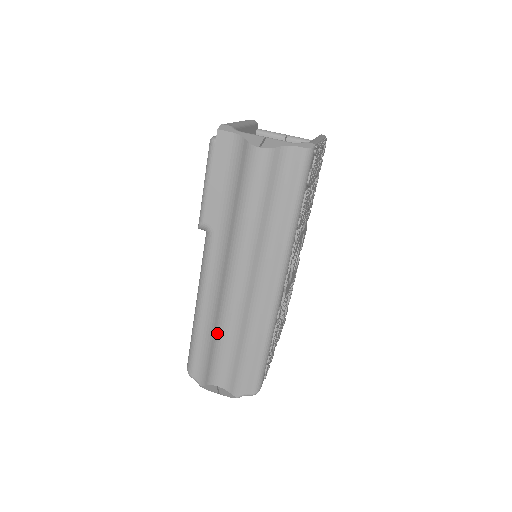
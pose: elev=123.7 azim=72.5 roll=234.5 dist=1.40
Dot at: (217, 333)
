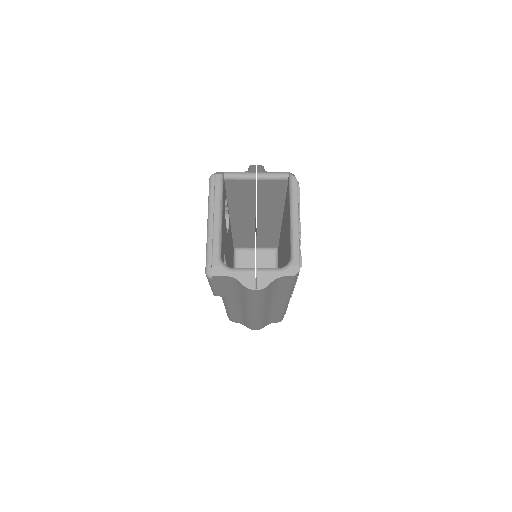
Dot at: (248, 321)
